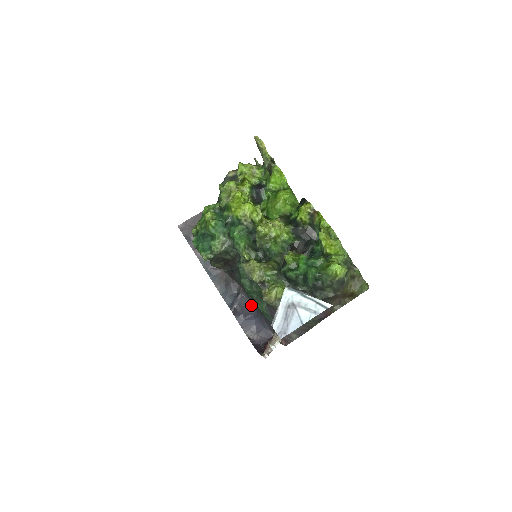
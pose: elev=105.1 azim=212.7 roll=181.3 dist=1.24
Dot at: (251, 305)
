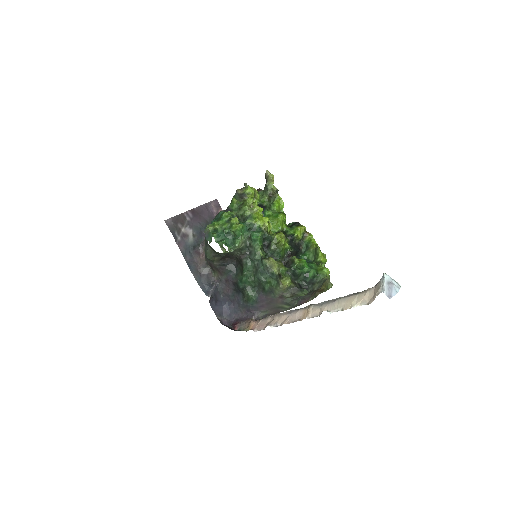
Dot at: (219, 294)
